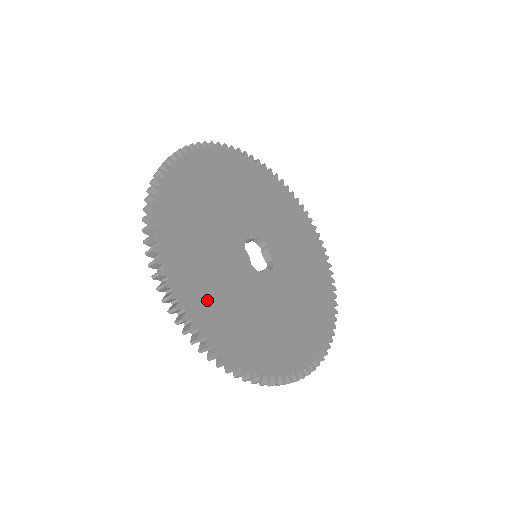
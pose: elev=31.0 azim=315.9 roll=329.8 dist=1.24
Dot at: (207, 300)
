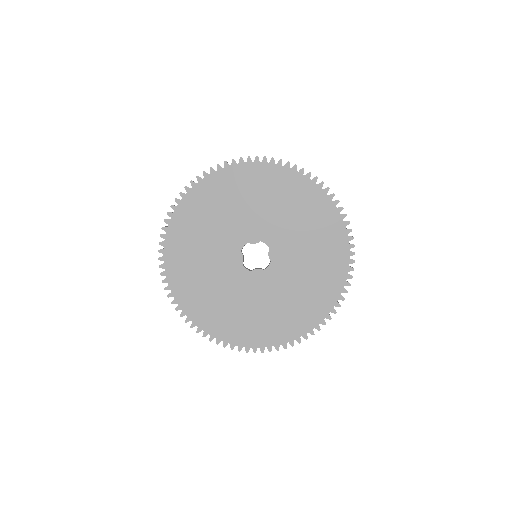
Dot at: (191, 286)
